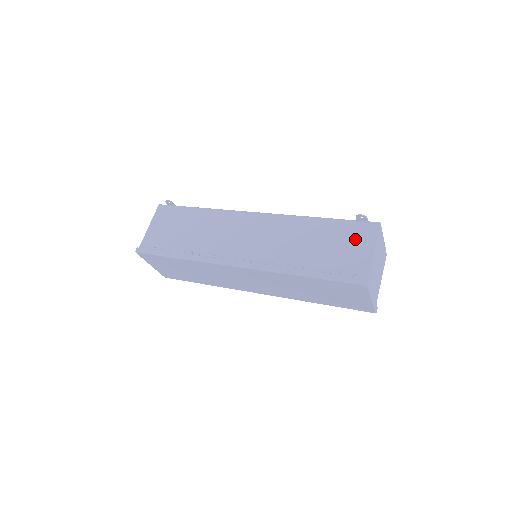
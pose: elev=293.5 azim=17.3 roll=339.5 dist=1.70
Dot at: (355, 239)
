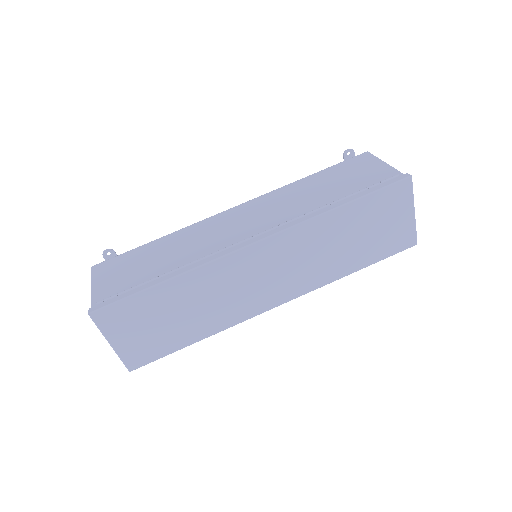
Dot at: (359, 166)
